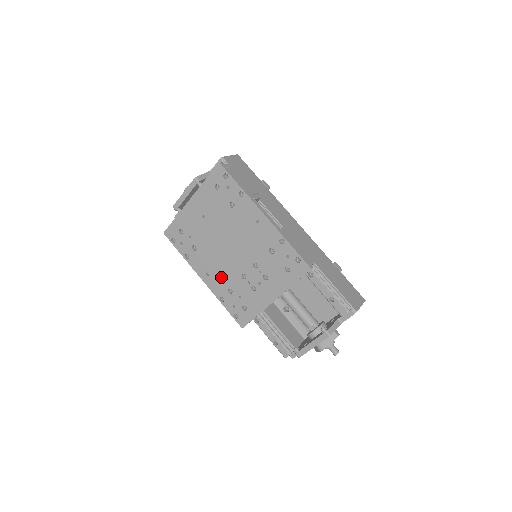
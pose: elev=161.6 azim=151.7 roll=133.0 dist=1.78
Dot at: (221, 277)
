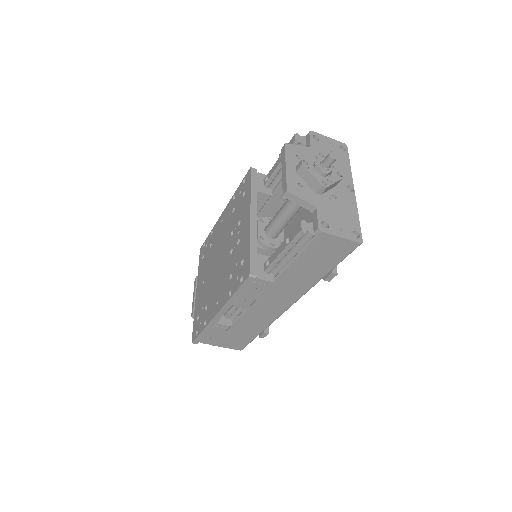
Dot at: (223, 284)
